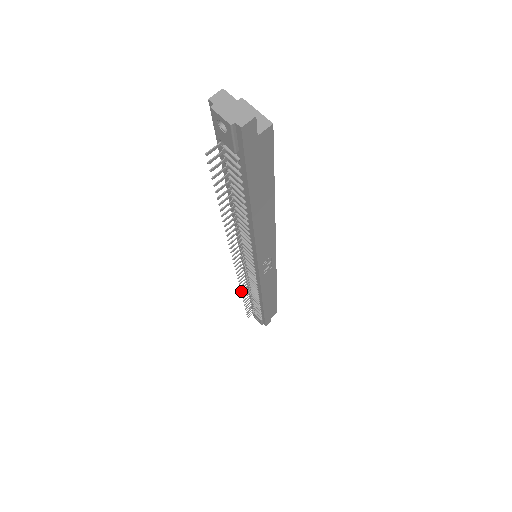
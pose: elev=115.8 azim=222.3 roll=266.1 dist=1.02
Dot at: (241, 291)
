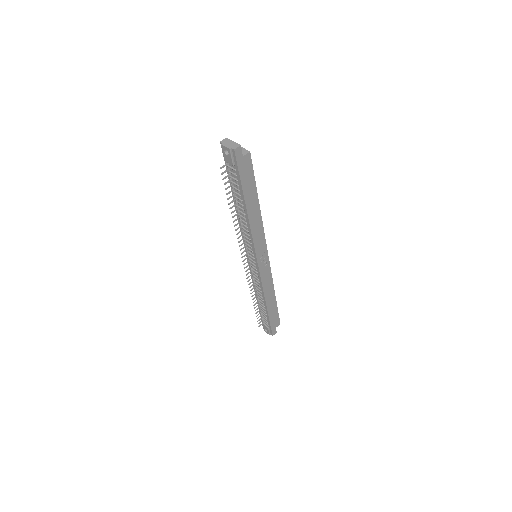
Dot at: (250, 290)
